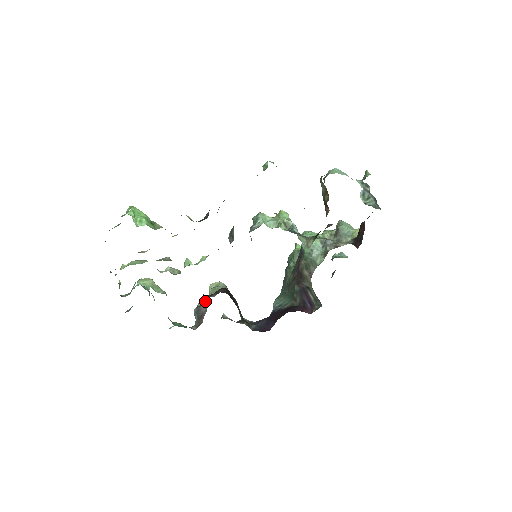
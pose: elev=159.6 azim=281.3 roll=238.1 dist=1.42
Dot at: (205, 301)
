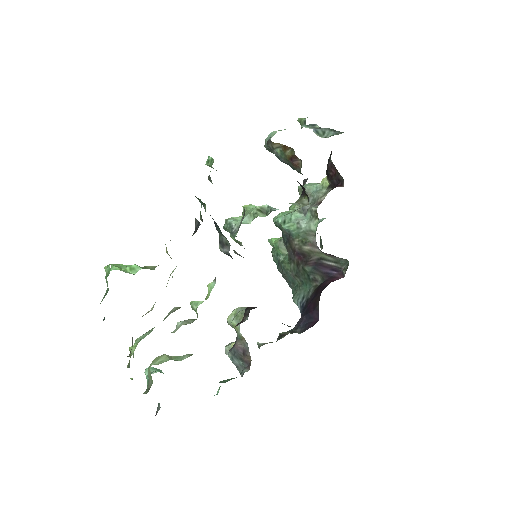
Dot at: (231, 342)
